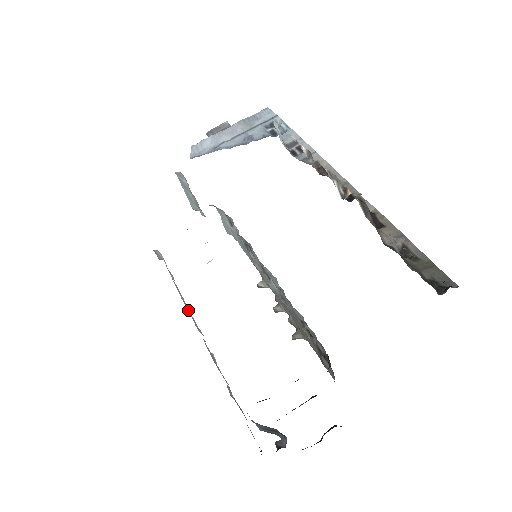
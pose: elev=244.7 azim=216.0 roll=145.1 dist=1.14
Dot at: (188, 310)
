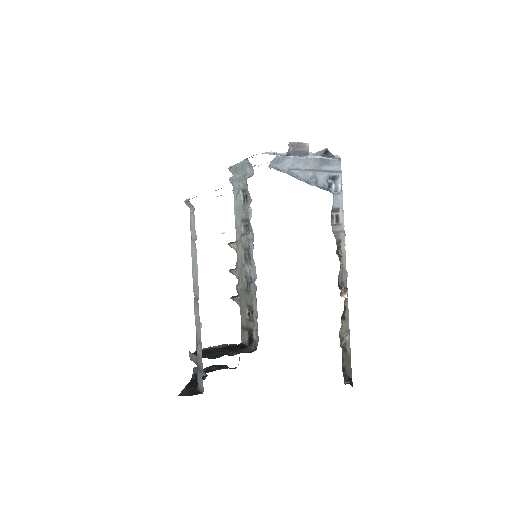
Dot at: (194, 272)
